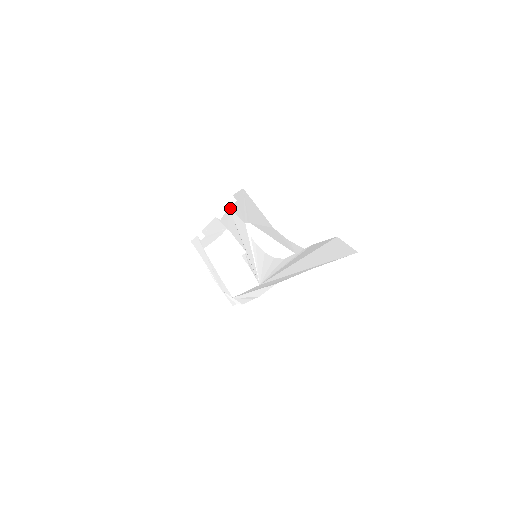
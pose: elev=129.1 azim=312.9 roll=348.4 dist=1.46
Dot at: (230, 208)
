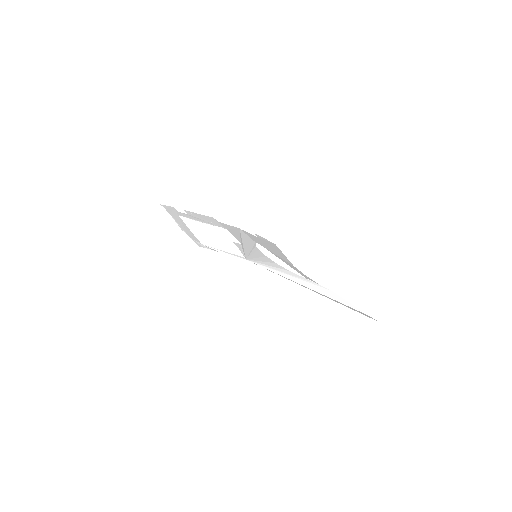
Dot at: (241, 230)
